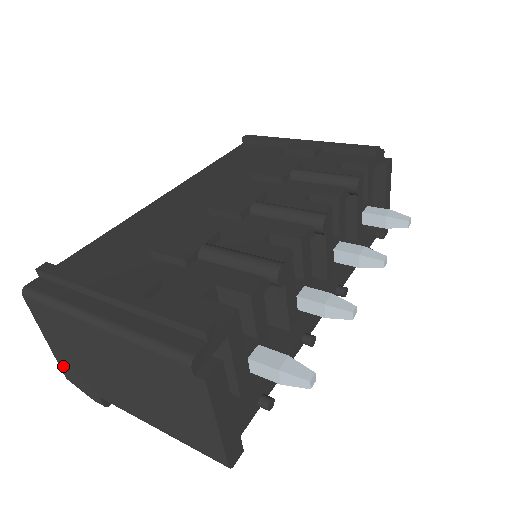
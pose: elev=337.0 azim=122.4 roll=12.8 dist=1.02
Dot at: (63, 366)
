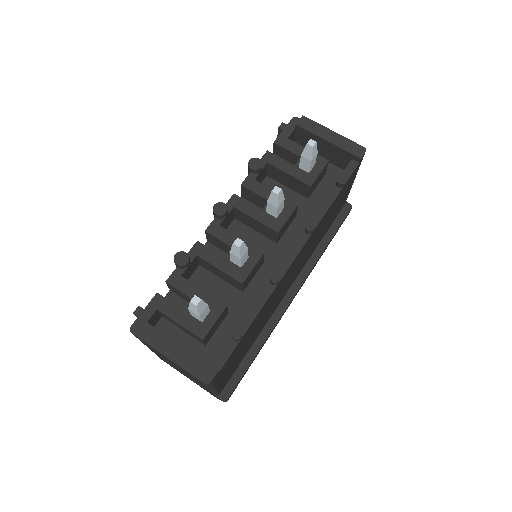
Dot at: occluded
